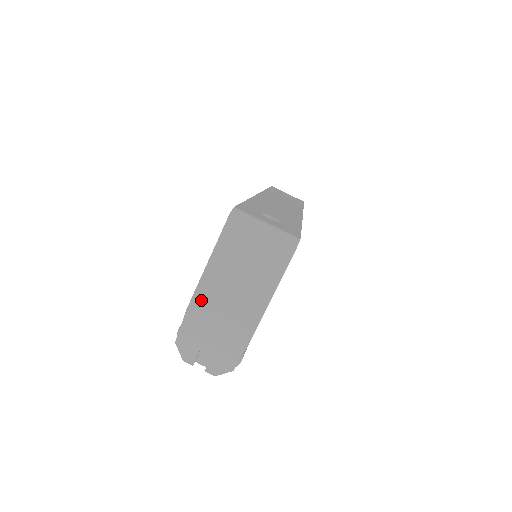
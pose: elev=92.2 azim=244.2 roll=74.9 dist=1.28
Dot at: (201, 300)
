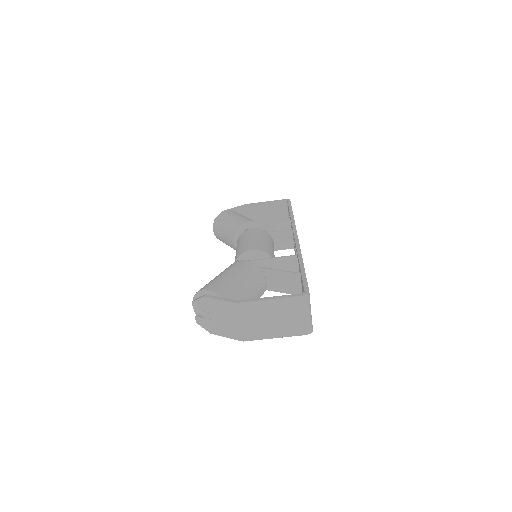
Dot at: (247, 307)
